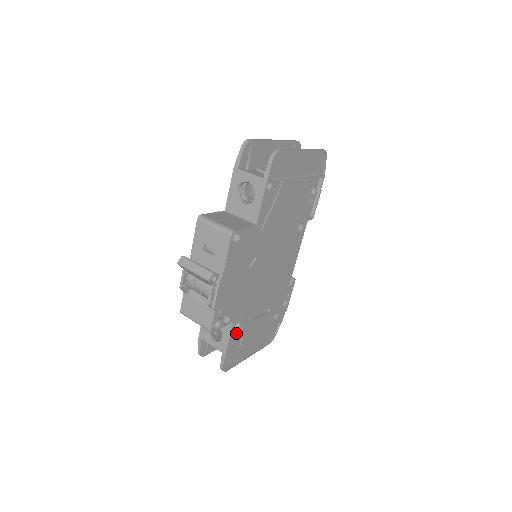
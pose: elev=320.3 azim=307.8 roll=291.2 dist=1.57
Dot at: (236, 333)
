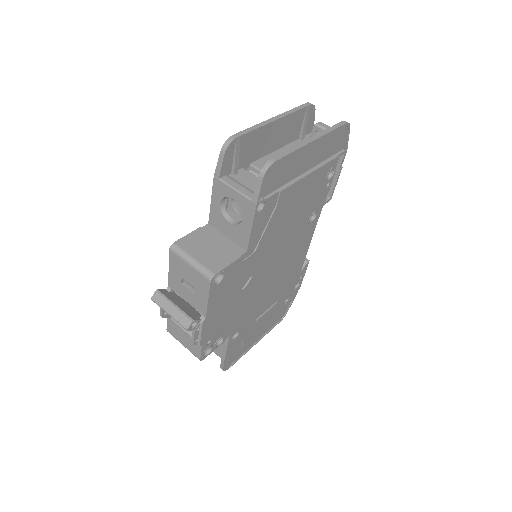
Dot at: (235, 341)
